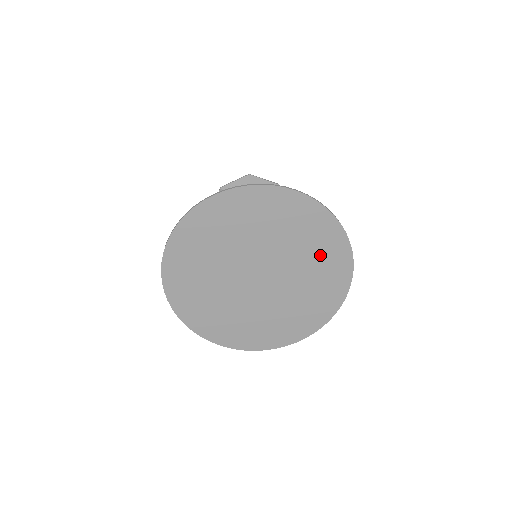
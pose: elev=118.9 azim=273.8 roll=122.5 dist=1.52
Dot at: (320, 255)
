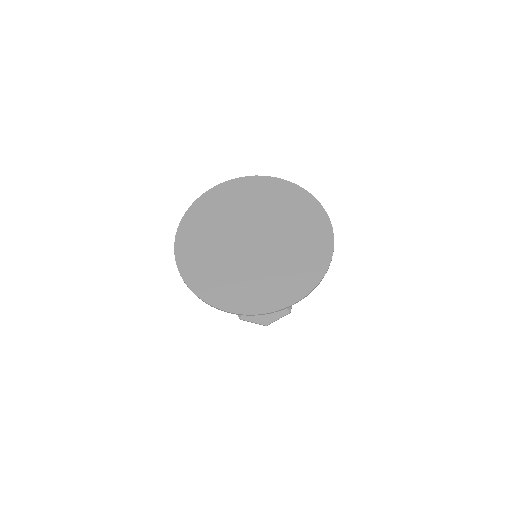
Dot at: (305, 254)
